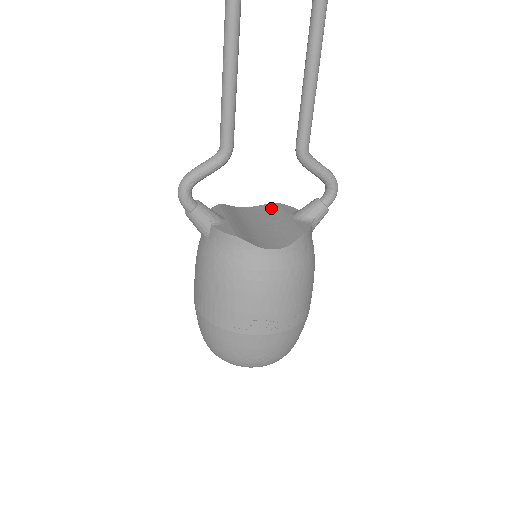
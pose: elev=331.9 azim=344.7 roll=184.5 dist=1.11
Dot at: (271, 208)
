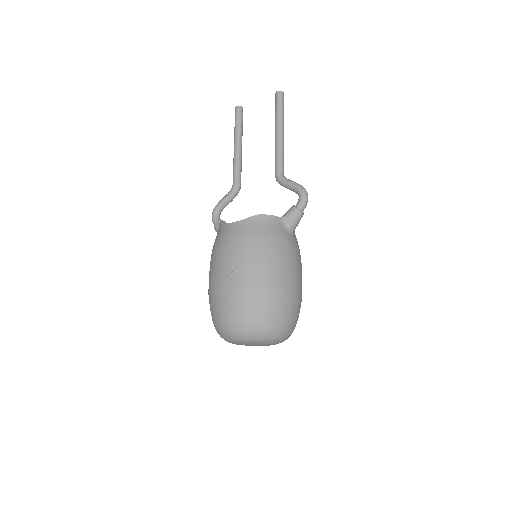
Dot at: occluded
